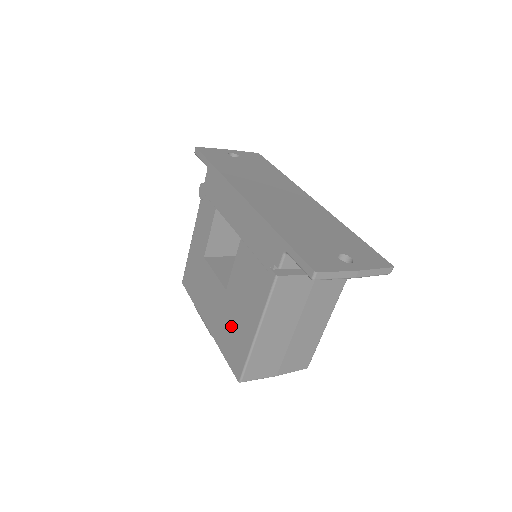
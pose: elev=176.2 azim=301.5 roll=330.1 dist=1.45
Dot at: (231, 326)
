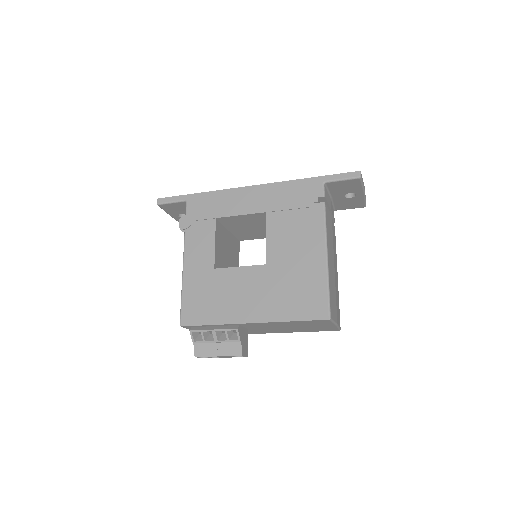
Dot at: (290, 285)
